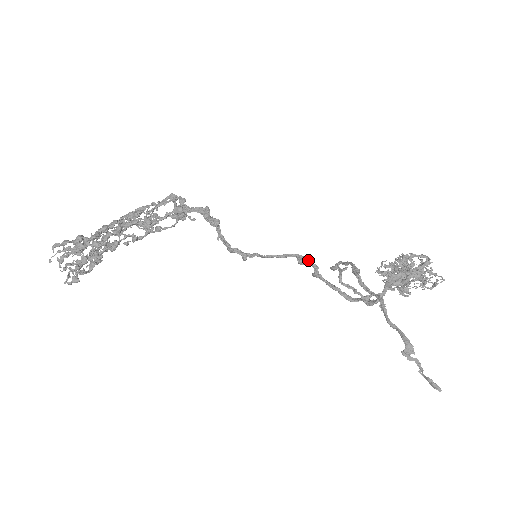
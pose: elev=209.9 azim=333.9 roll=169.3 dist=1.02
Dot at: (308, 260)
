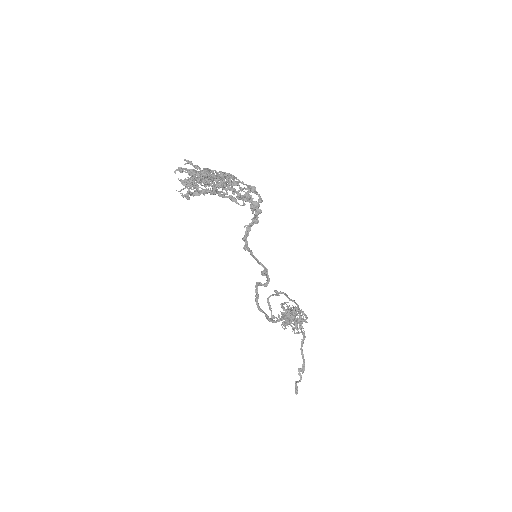
Dot at: occluded
